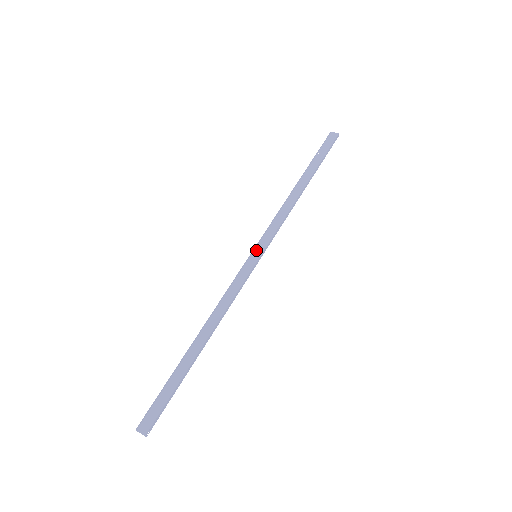
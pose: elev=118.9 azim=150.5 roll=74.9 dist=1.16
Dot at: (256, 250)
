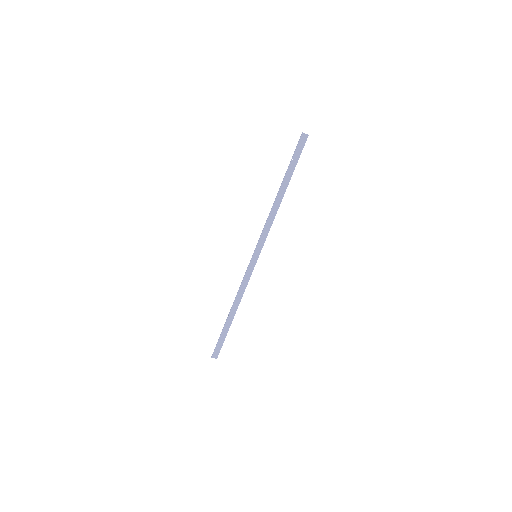
Dot at: (255, 252)
